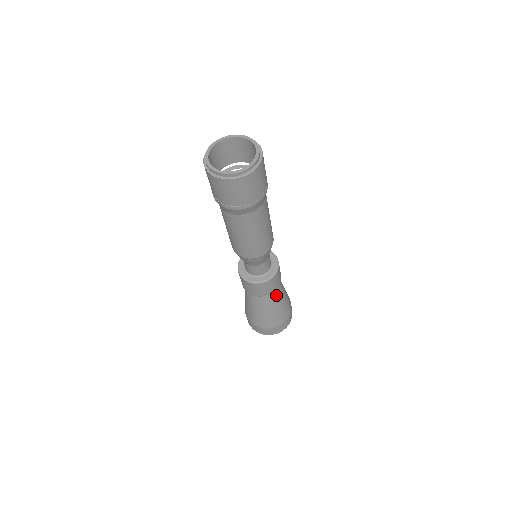
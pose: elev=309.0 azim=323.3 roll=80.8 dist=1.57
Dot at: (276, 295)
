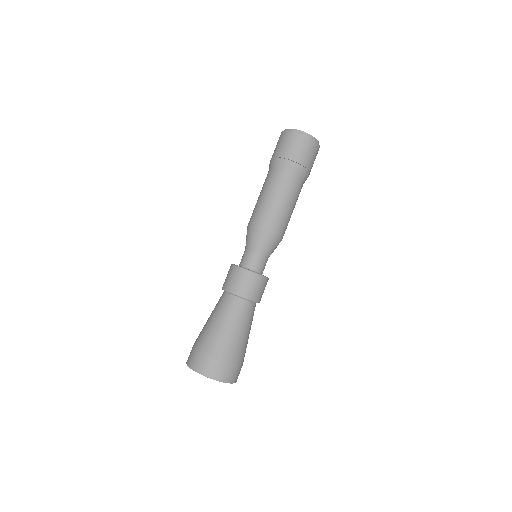
Dot at: (236, 309)
